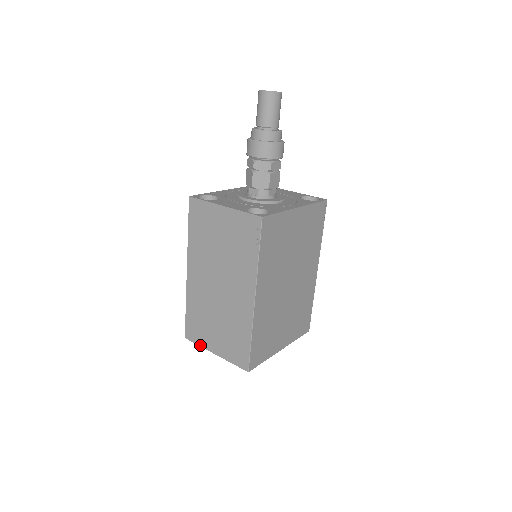
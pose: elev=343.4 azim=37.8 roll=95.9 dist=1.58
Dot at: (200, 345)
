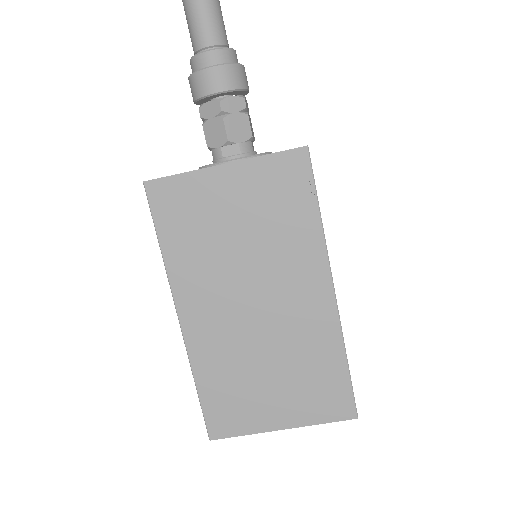
Dot at: (247, 433)
